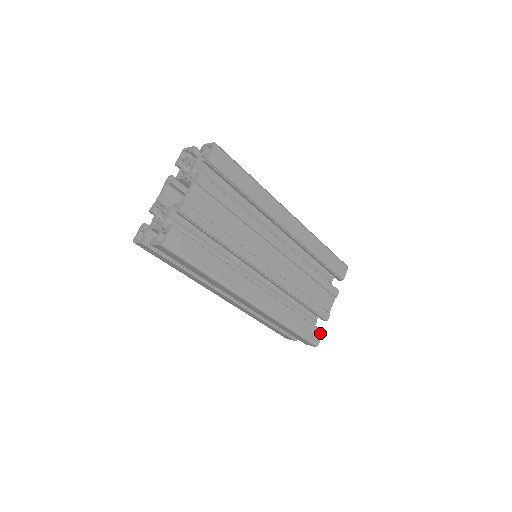
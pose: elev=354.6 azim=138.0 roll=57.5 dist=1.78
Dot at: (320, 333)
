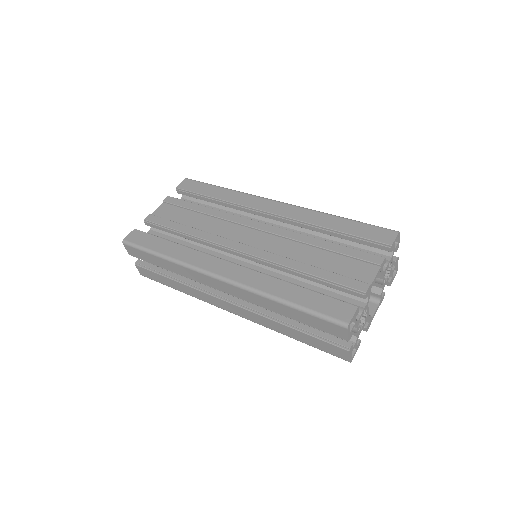
Dot at: (350, 308)
